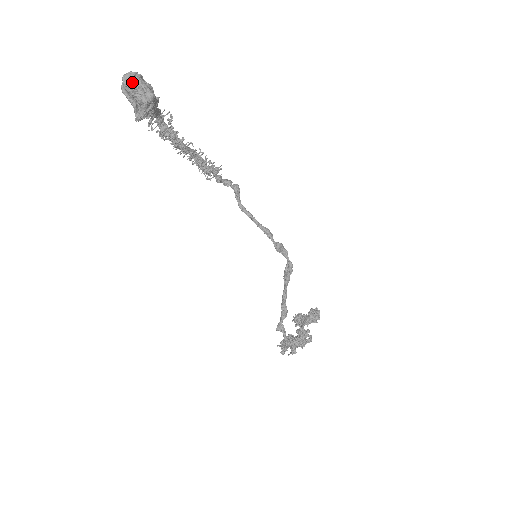
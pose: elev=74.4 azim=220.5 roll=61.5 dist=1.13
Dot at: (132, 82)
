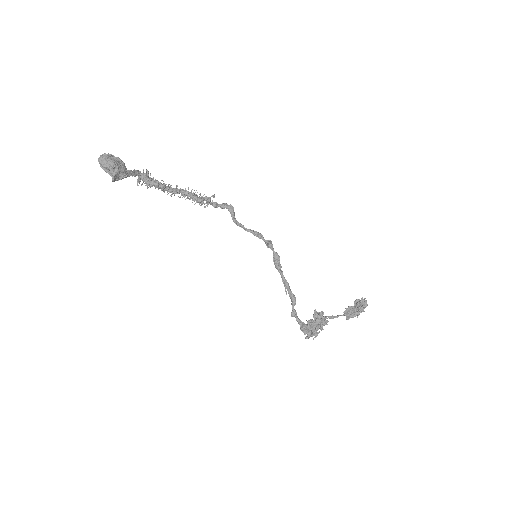
Dot at: (102, 160)
